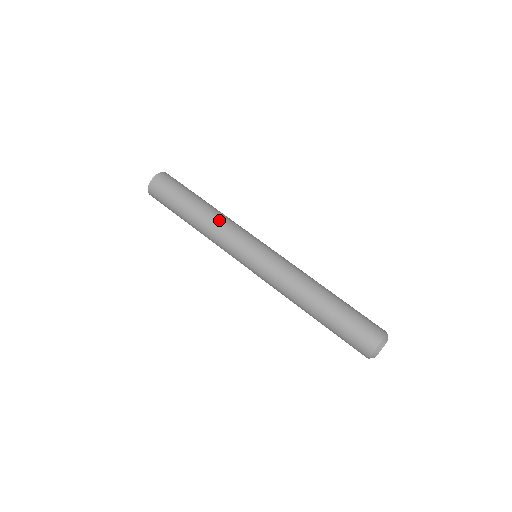
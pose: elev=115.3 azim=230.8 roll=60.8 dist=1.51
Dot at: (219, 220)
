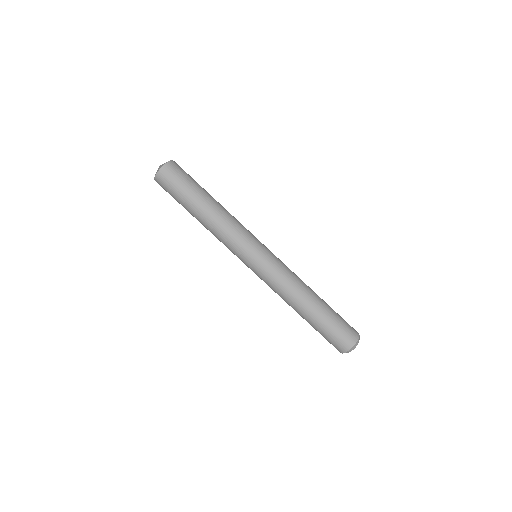
Dot at: (223, 224)
